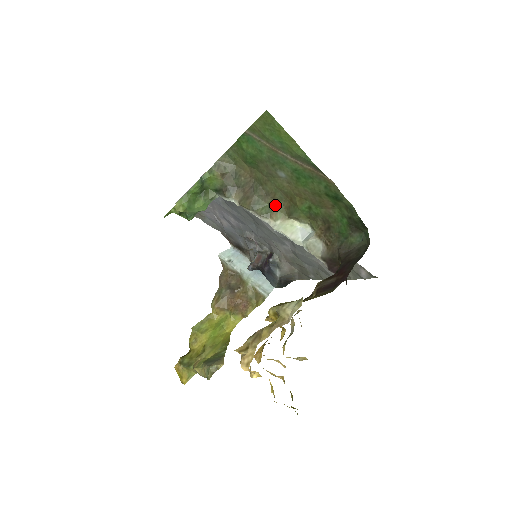
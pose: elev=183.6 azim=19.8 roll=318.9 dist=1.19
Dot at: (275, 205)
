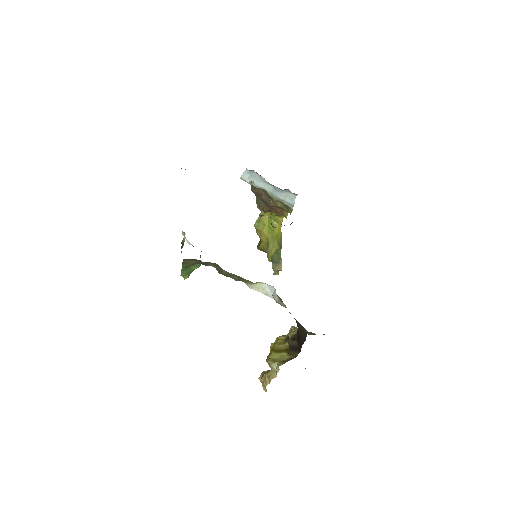
Dot at: (240, 277)
